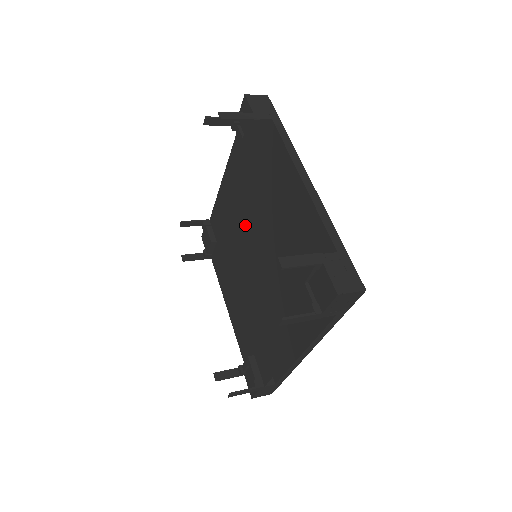
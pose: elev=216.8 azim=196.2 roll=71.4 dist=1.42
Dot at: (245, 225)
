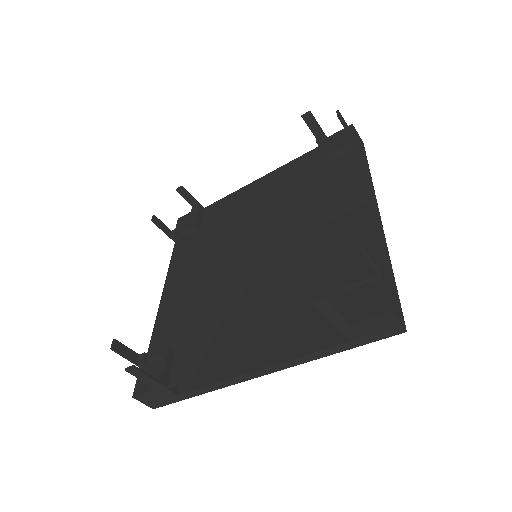
Dot at: (264, 224)
